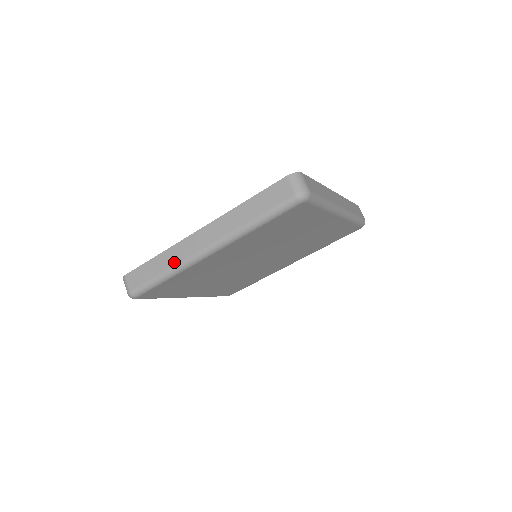
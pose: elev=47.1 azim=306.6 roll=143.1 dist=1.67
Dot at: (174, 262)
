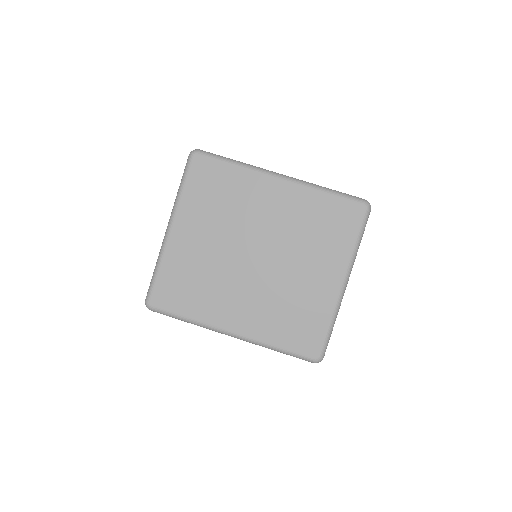
Dot at: occluded
